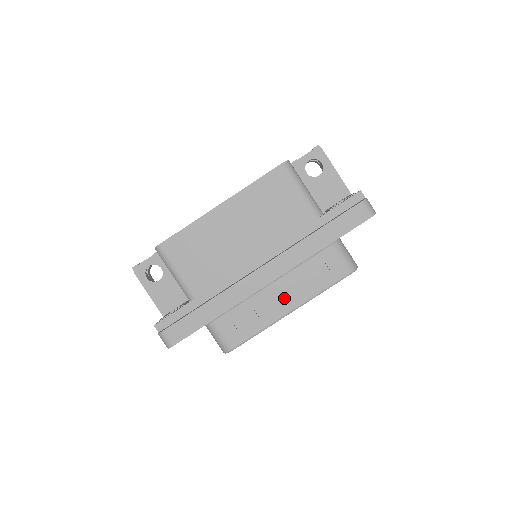
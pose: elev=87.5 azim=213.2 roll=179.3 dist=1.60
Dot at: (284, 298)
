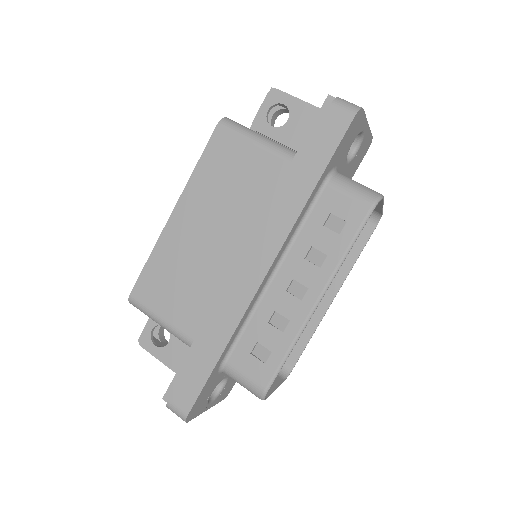
Dot at: (299, 288)
